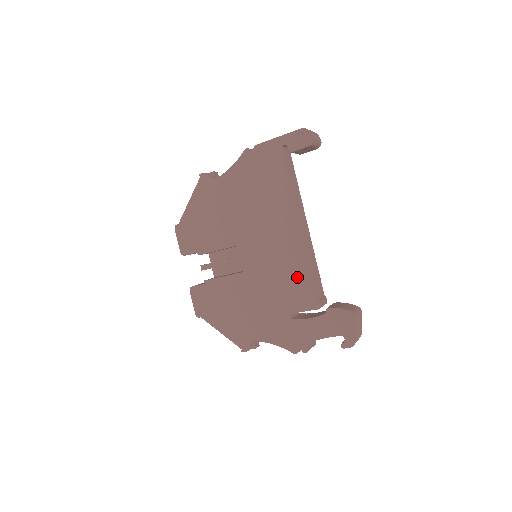
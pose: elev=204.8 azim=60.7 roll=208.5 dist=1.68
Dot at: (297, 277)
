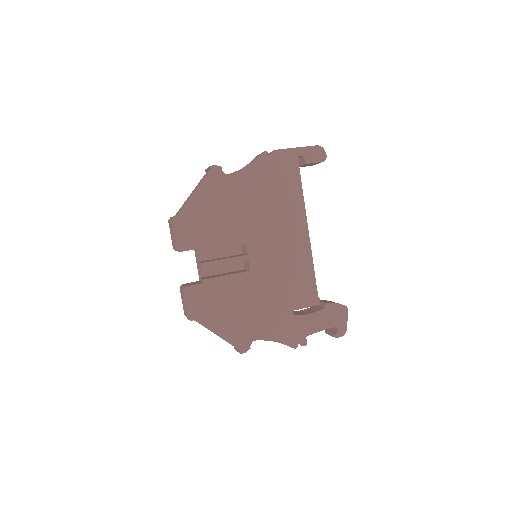
Dot at: (303, 276)
